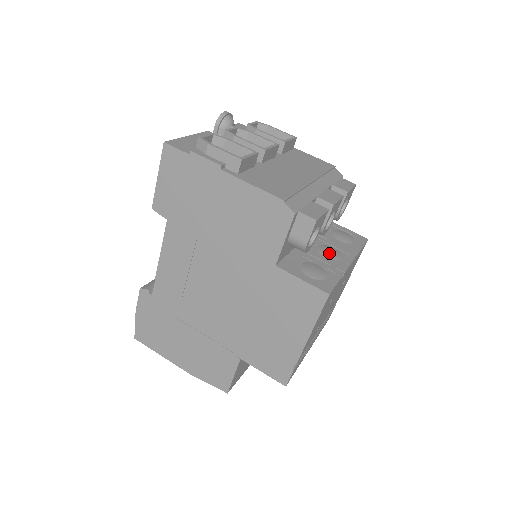
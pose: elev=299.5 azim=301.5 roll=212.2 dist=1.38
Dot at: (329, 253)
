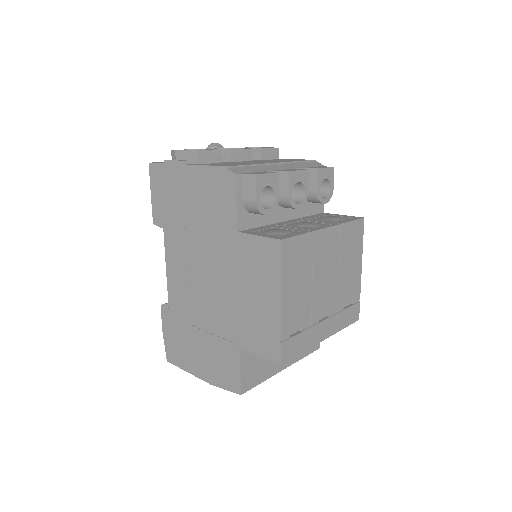
Dot at: (305, 224)
